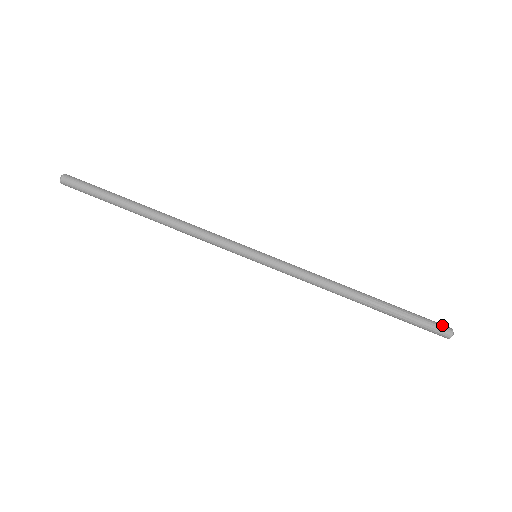
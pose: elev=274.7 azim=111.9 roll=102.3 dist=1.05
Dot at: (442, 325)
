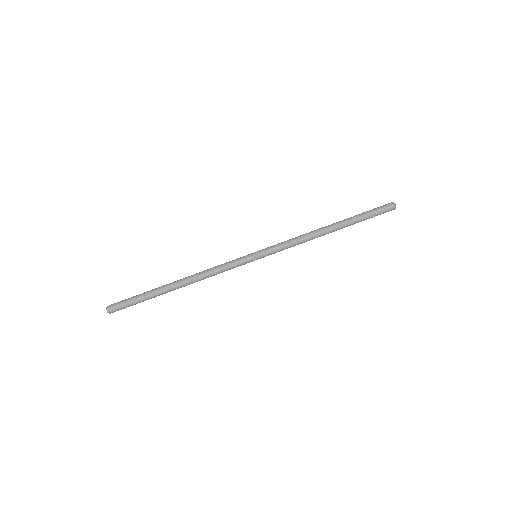
Dot at: (385, 205)
